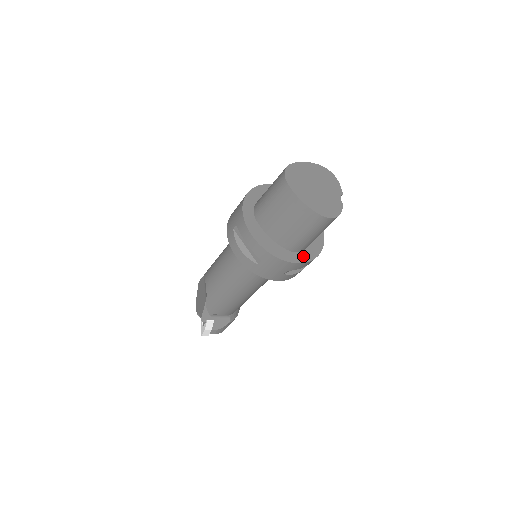
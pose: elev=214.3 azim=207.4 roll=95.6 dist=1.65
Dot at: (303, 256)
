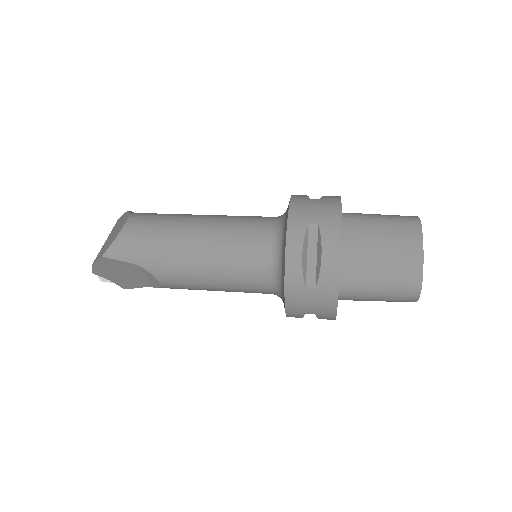
Dot at: occluded
